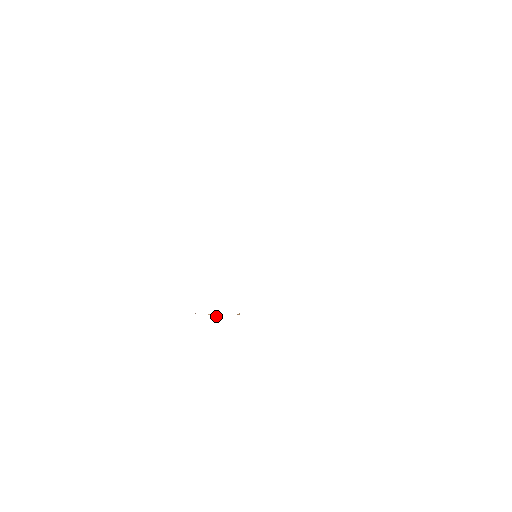
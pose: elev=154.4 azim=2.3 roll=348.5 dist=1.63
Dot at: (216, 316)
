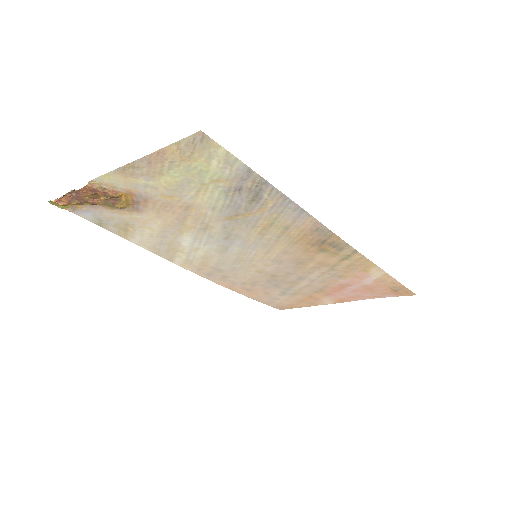
Dot at: (77, 191)
